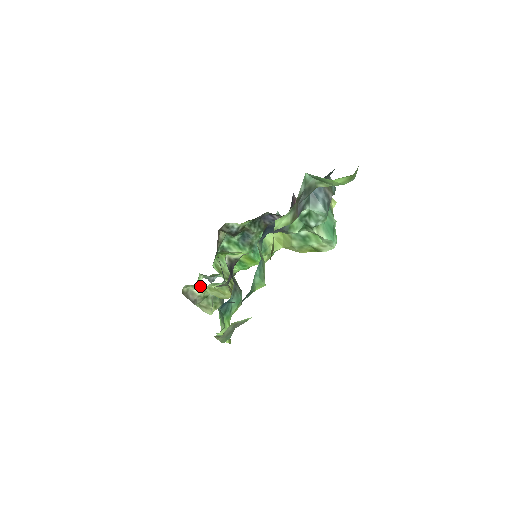
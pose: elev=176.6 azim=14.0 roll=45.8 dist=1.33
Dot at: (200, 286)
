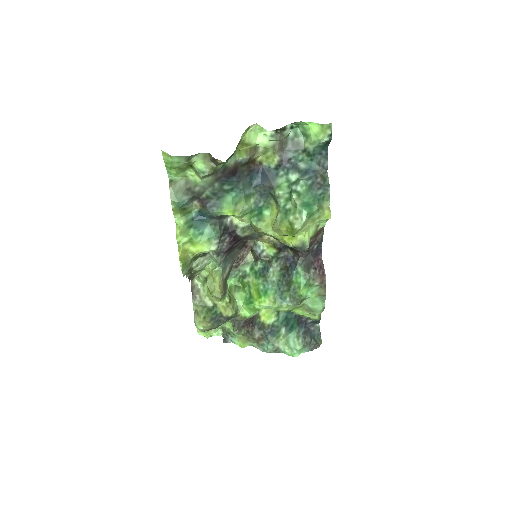
Dot at: (206, 281)
